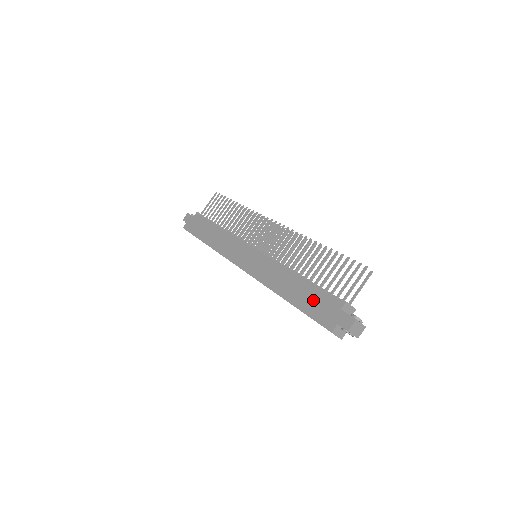
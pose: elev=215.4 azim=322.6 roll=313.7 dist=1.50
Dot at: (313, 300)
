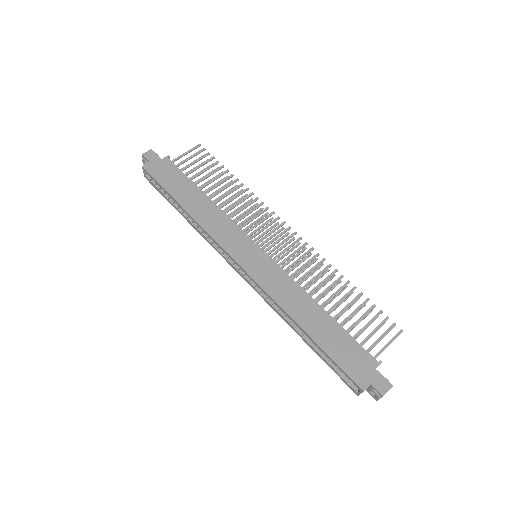
Dot at: (342, 345)
